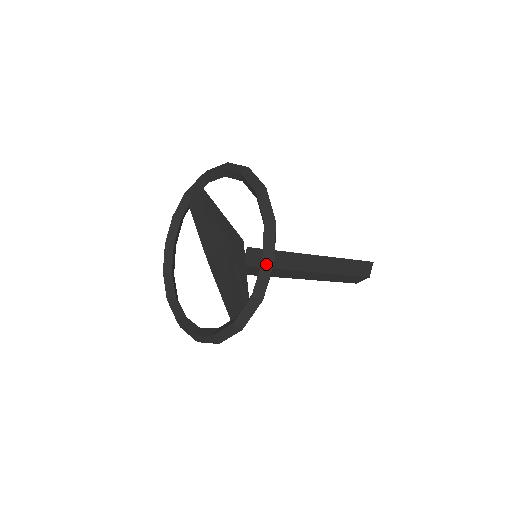
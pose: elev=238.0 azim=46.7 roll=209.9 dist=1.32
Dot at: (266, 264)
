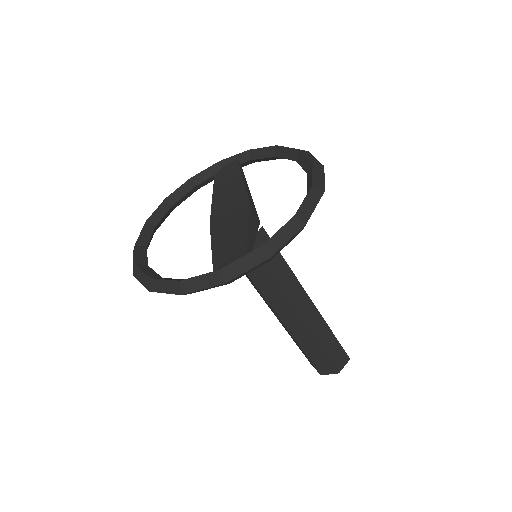
Dot at: (296, 222)
